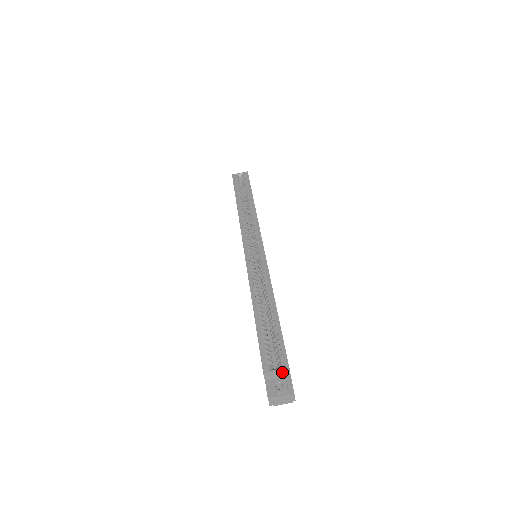
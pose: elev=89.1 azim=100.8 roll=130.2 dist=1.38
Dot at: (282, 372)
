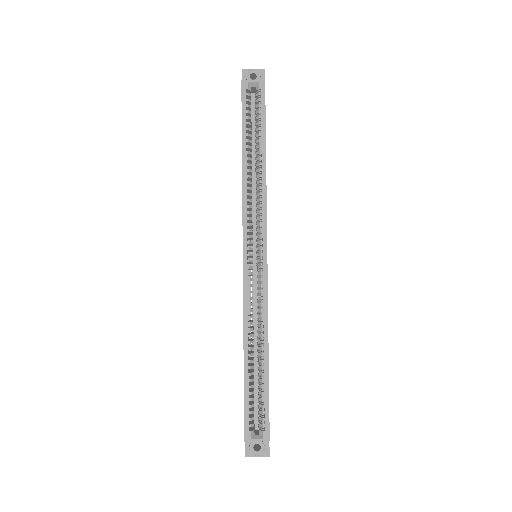
Dot at: (262, 440)
